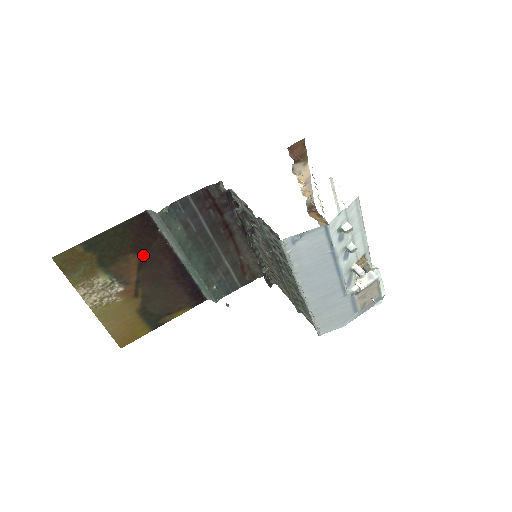
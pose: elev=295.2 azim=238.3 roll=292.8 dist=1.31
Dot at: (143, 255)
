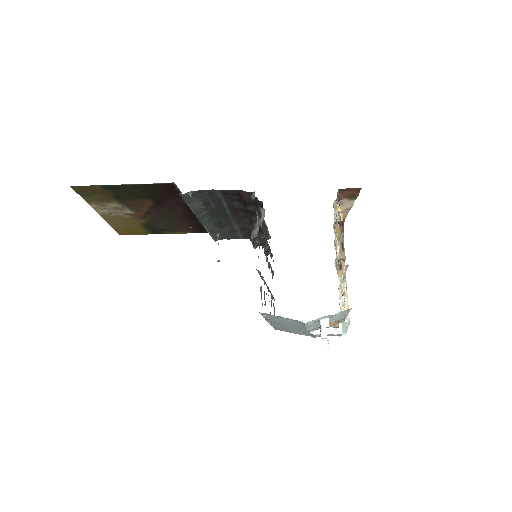
Dot at: (159, 202)
